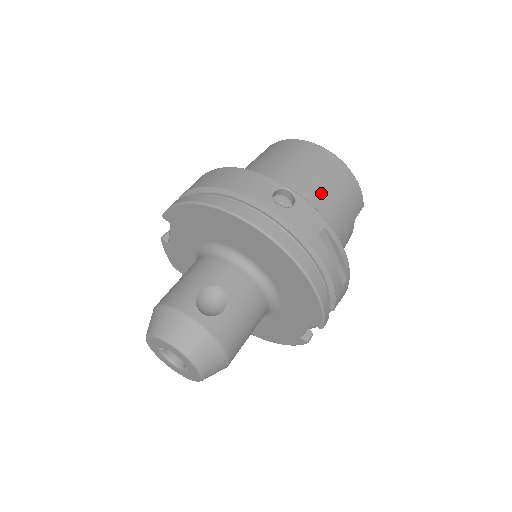
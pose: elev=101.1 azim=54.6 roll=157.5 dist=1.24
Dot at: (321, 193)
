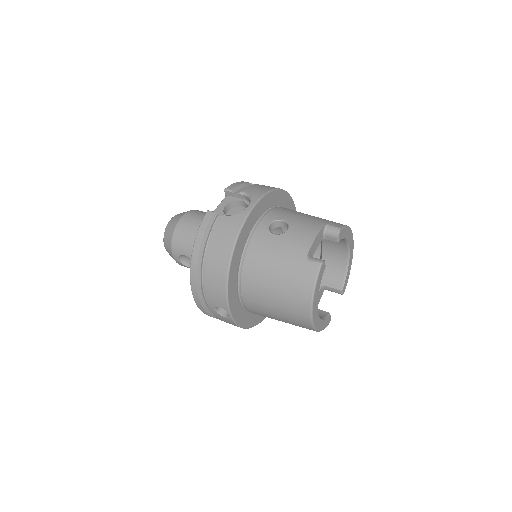
Dot at: (273, 317)
